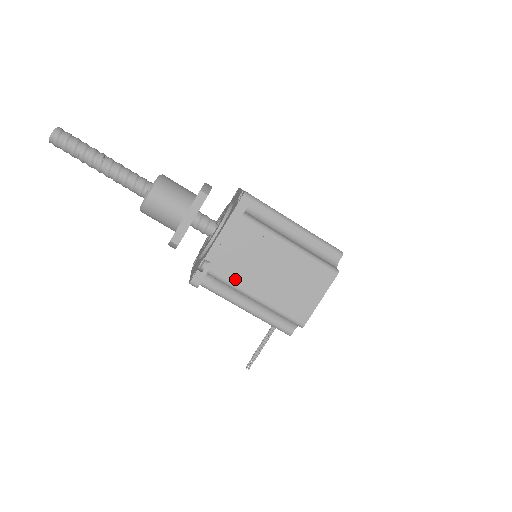
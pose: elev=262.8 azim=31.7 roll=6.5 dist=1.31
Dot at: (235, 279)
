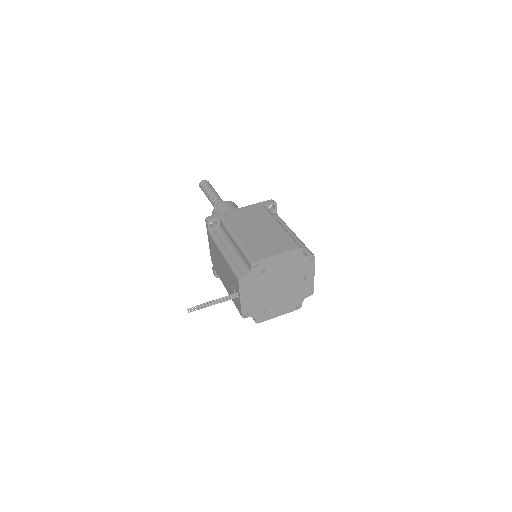
Dot at: (233, 225)
